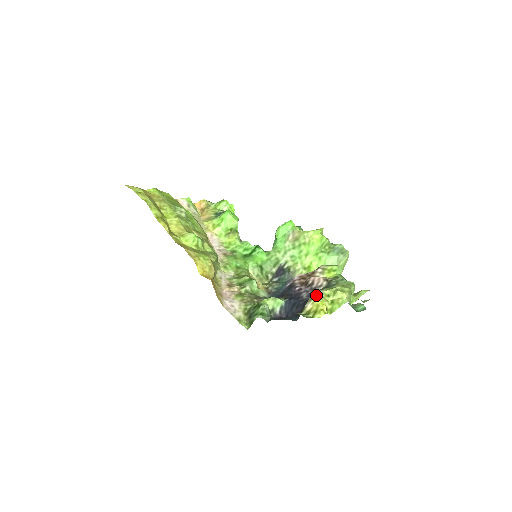
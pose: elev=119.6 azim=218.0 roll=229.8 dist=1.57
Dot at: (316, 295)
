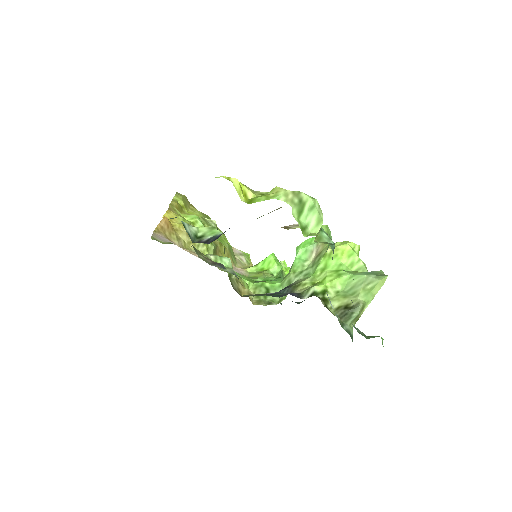
Dot at: occluded
